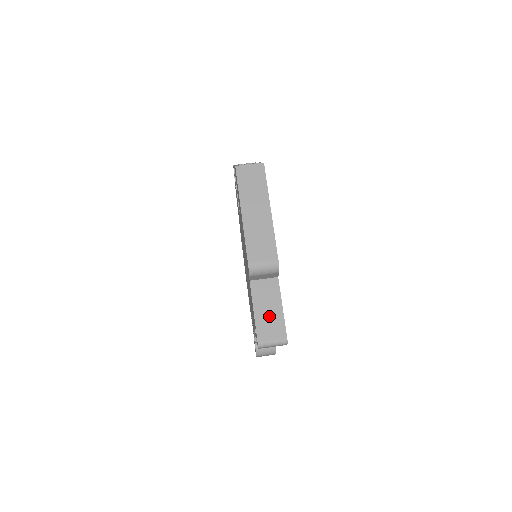
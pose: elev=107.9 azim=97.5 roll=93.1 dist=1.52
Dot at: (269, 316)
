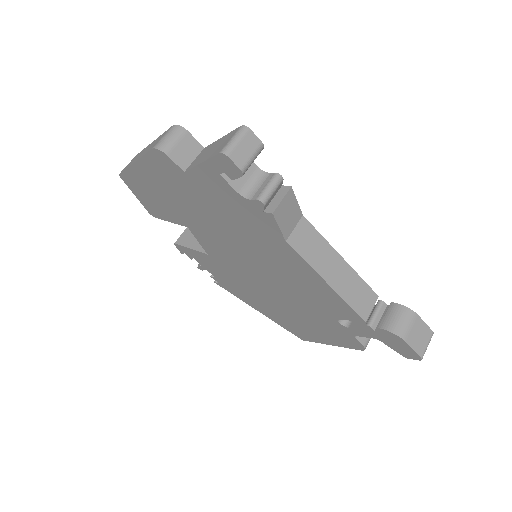
Dot at: (215, 148)
